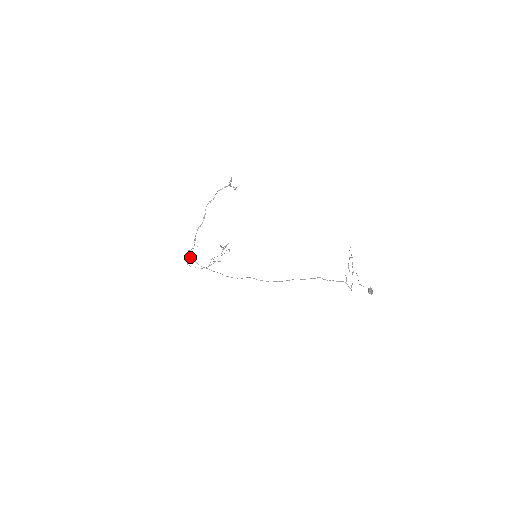
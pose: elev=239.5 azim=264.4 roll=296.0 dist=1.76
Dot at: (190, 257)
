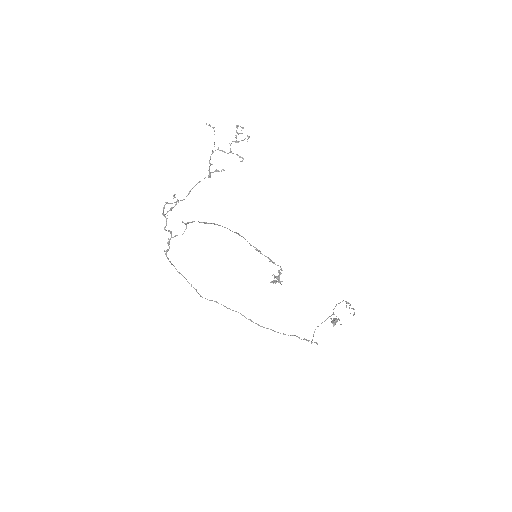
Dot at: (166, 256)
